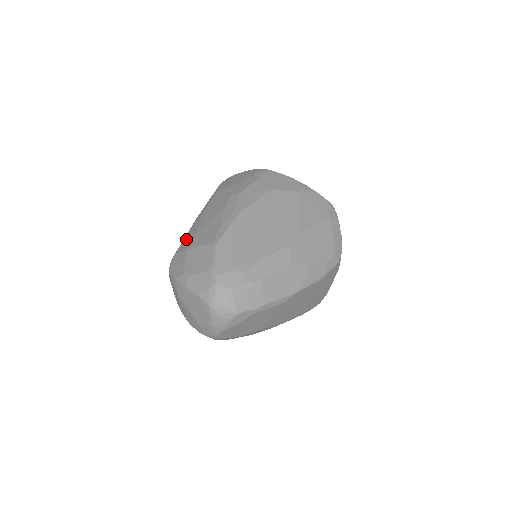
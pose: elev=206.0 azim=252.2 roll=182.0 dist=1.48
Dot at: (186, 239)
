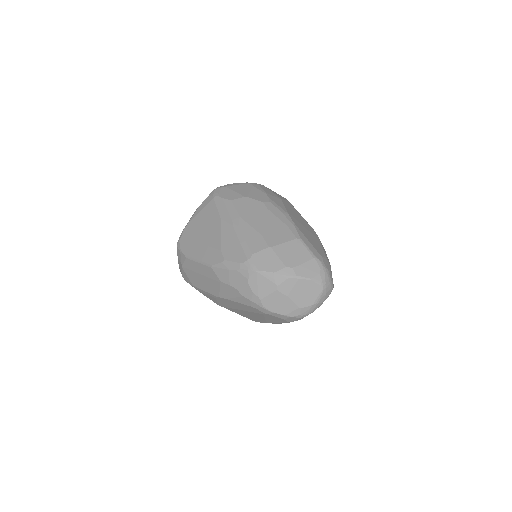
Dot at: (250, 241)
